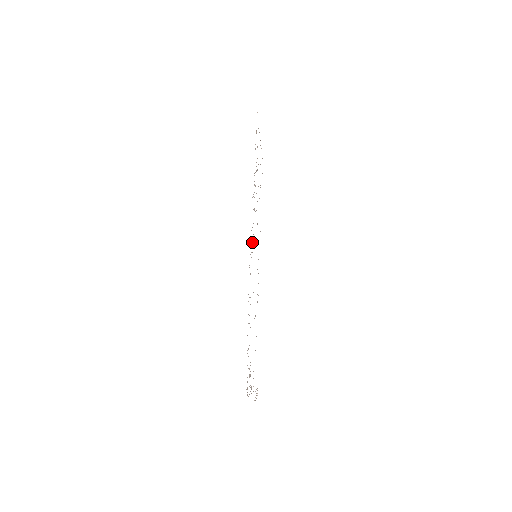
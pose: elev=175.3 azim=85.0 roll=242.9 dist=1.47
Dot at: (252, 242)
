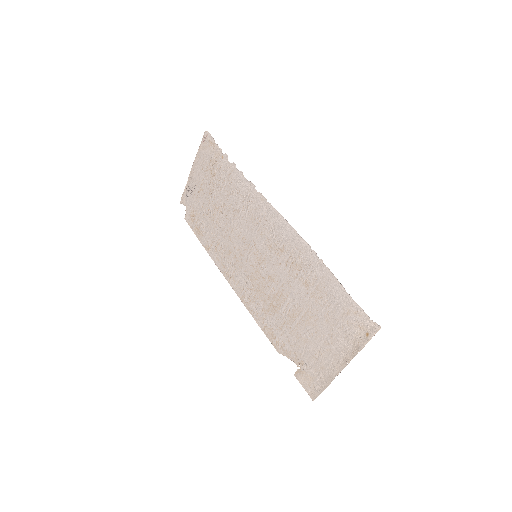
Dot at: (268, 230)
